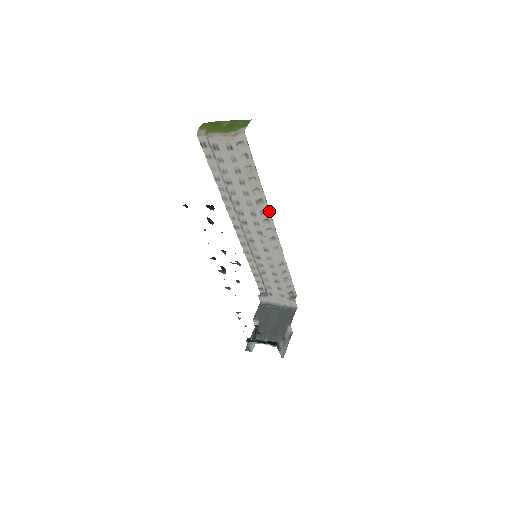
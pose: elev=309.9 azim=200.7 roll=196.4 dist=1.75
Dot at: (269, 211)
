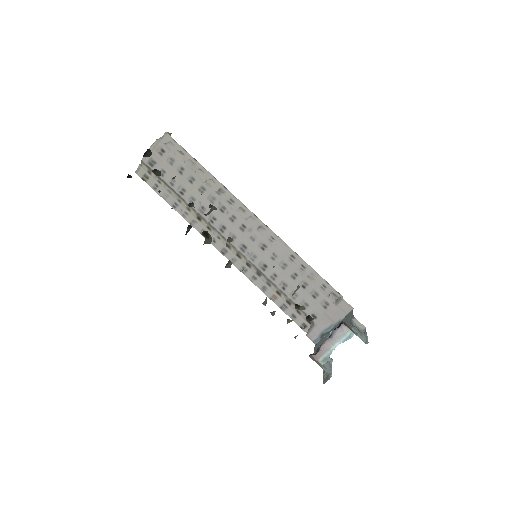
Dot at: (236, 198)
